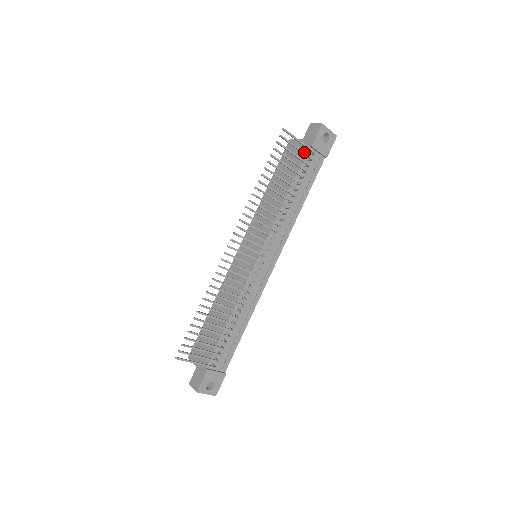
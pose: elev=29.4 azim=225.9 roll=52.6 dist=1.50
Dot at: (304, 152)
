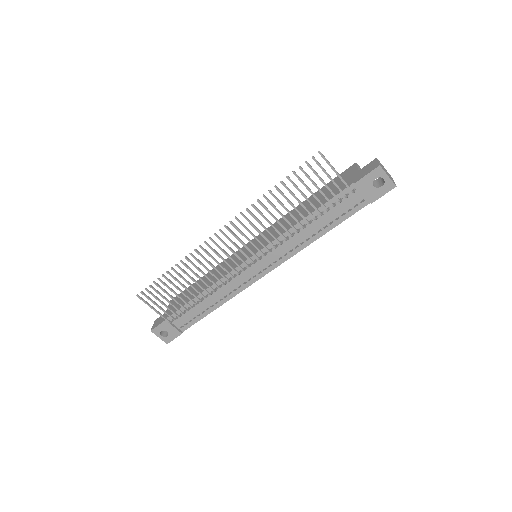
Dot at: (338, 186)
